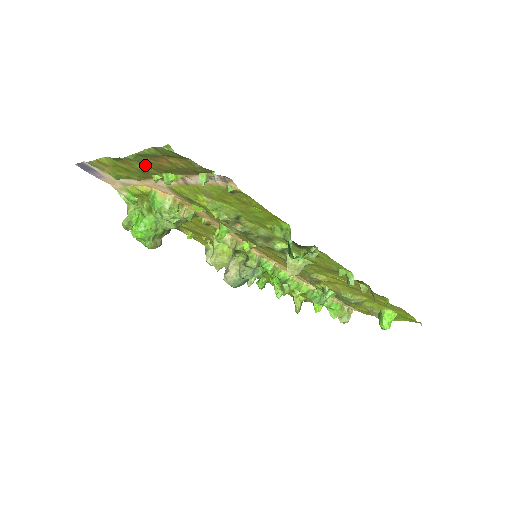
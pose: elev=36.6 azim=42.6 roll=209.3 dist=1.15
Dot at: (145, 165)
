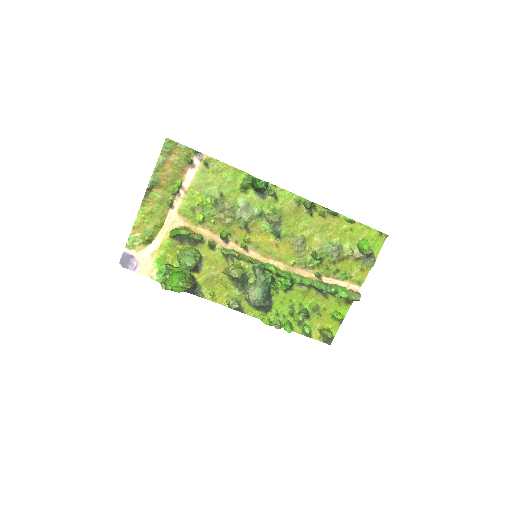
Dot at: (160, 189)
